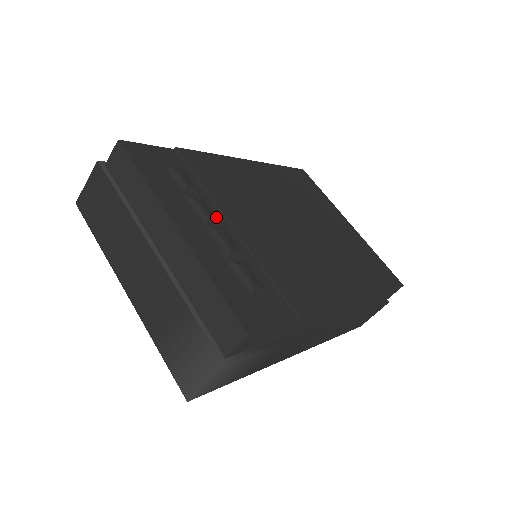
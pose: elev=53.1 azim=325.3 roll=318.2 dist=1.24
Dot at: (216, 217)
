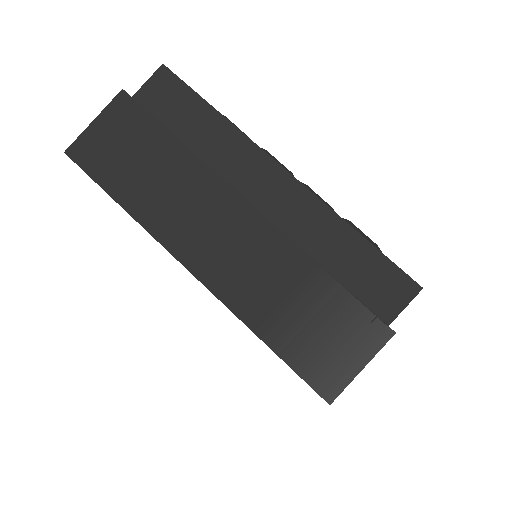
Dot at: occluded
